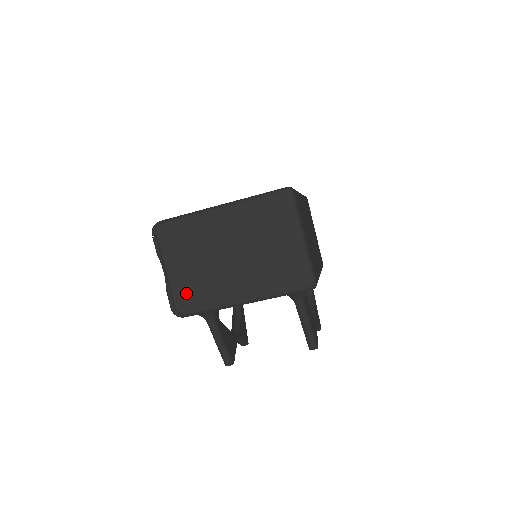
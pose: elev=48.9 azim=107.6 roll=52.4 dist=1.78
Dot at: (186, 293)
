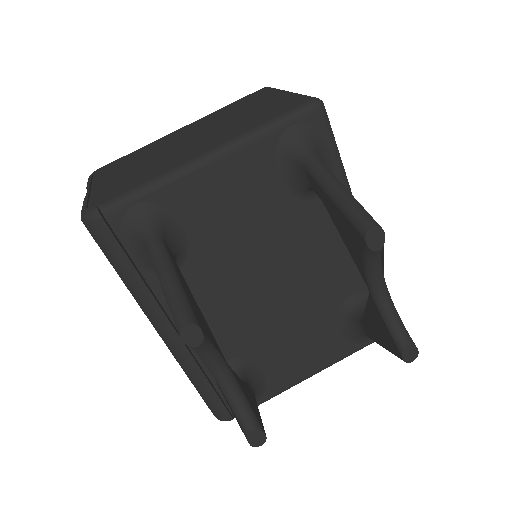
Dot at: (113, 188)
